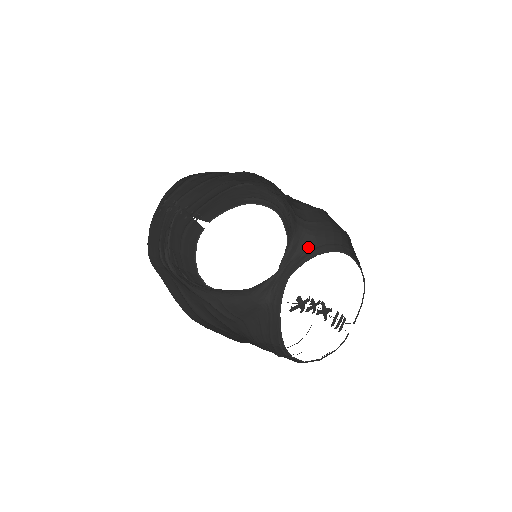
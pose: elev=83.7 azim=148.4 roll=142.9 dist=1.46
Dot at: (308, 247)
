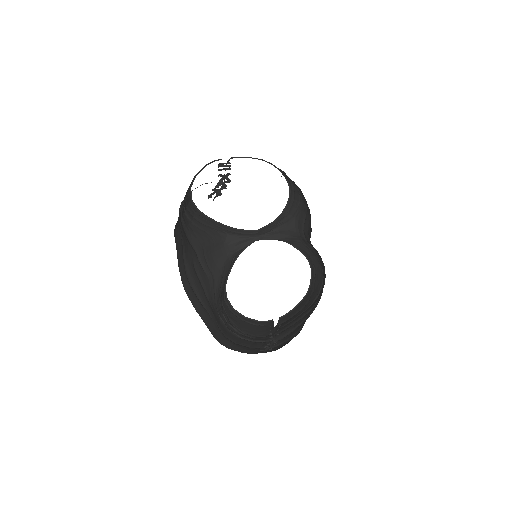
Dot at: (291, 242)
